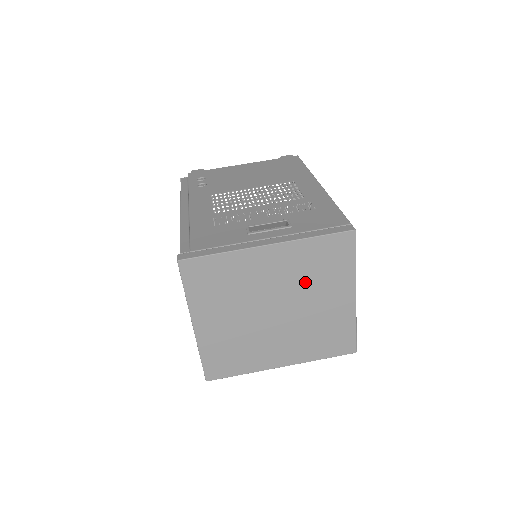
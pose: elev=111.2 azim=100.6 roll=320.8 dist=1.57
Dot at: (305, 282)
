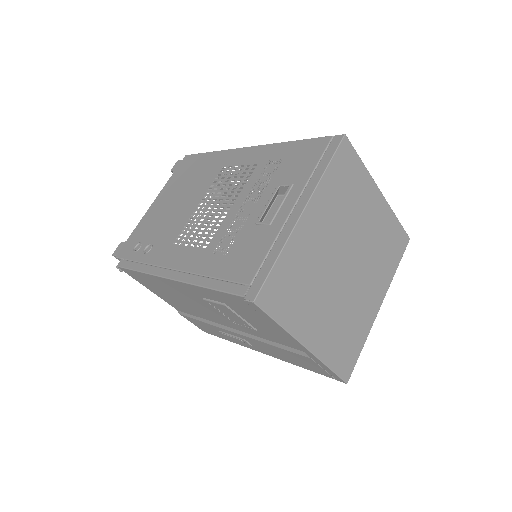
Dot at: (346, 217)
